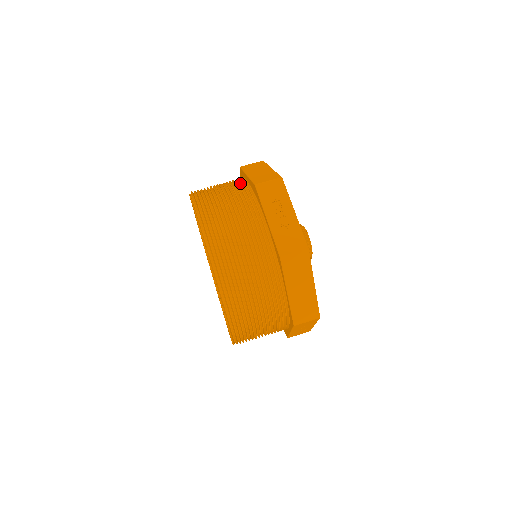
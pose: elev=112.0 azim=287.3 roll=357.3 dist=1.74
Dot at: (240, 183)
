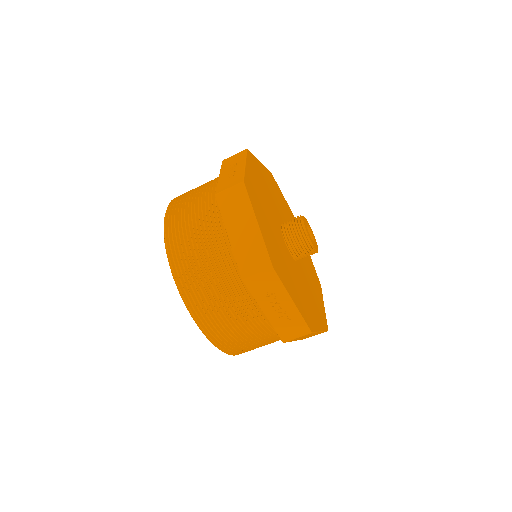
Dot at: (222, 247)
